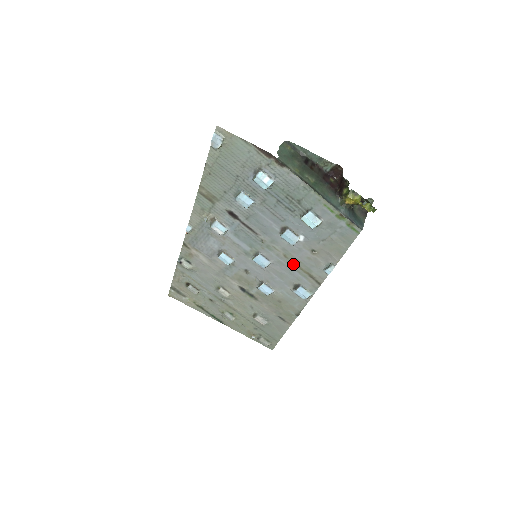
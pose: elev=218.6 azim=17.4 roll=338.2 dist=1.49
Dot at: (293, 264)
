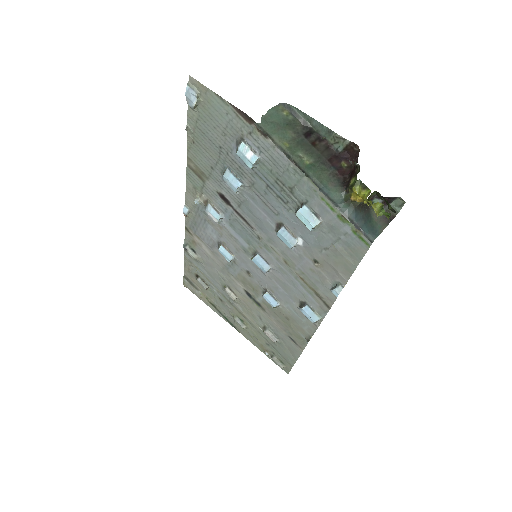
Dot at: (296, 274)
